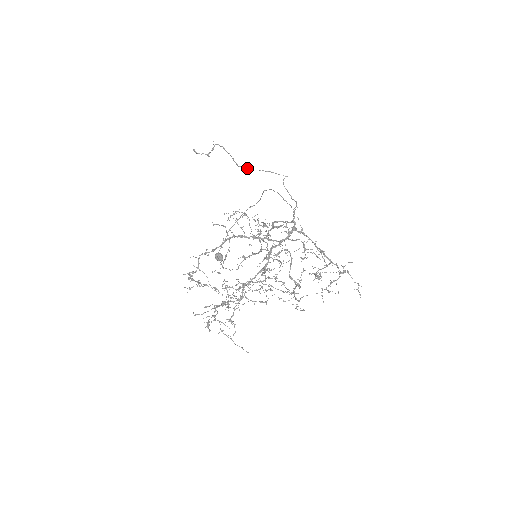
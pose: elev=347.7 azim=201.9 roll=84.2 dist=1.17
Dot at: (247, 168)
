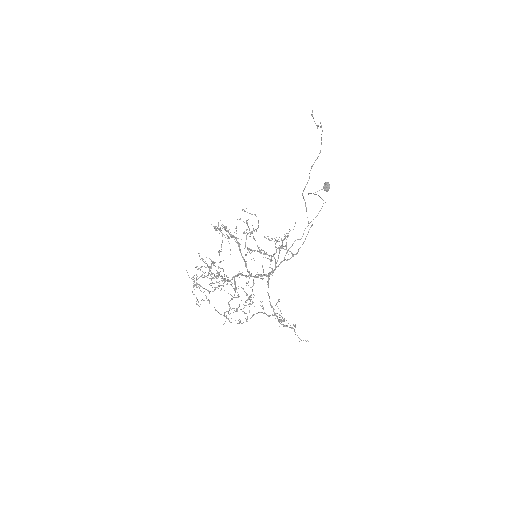
Dot at: (307, 183)
